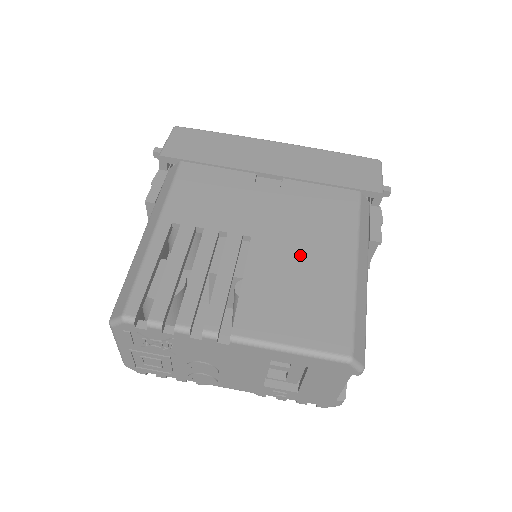
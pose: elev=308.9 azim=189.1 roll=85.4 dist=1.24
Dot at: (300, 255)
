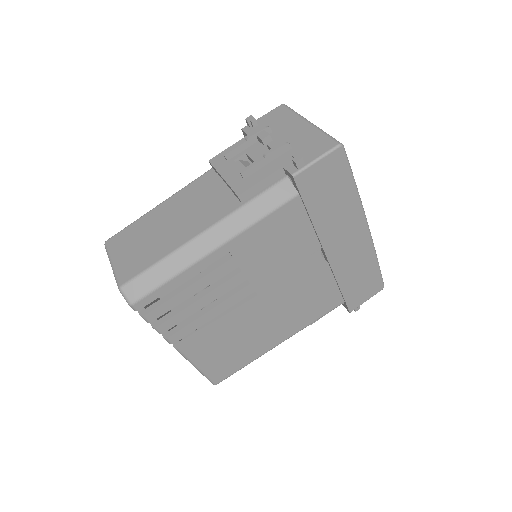
Dot at: (264, 324)
